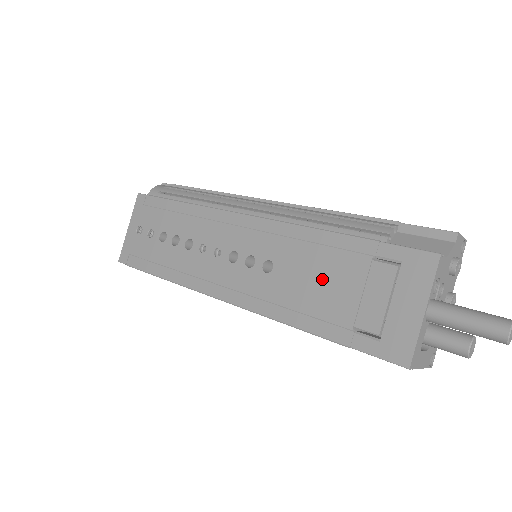
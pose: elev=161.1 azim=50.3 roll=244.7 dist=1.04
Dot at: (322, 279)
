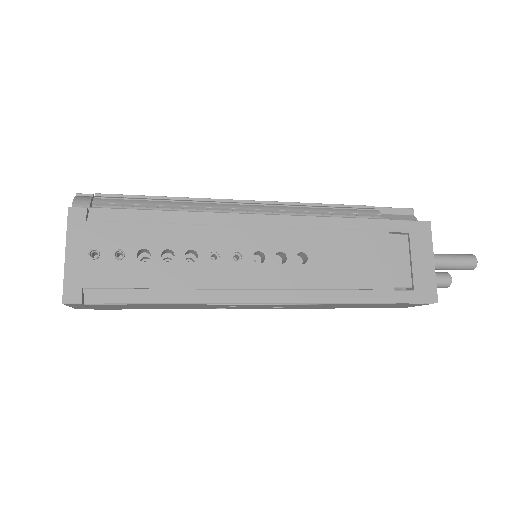
Dot at: (357, 257)
